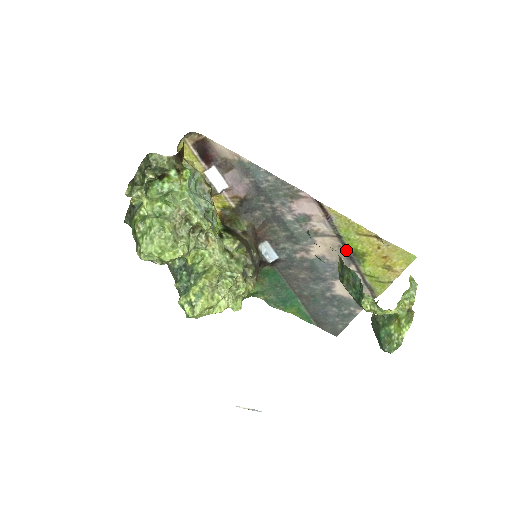
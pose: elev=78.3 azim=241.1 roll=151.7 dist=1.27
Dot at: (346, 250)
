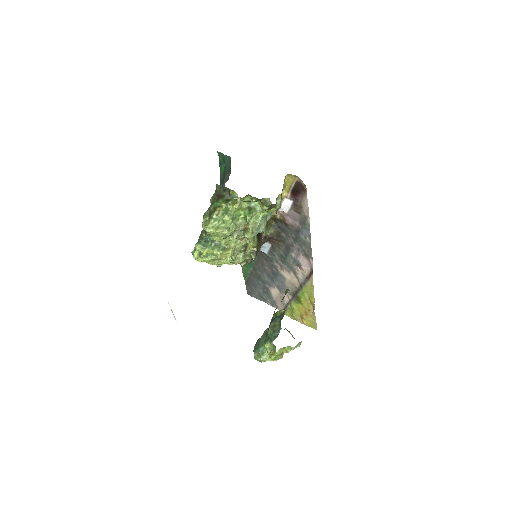
Dot at: (297, 292)
